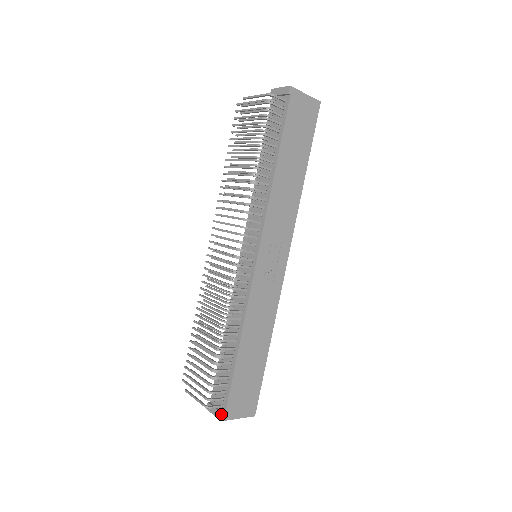
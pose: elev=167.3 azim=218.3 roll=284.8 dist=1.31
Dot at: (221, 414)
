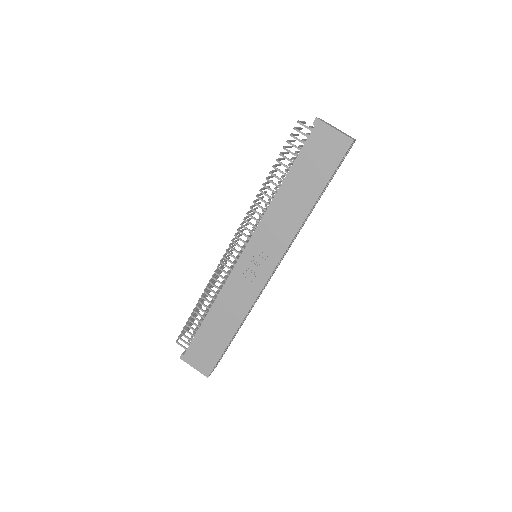
Dot at: (182, 353)
